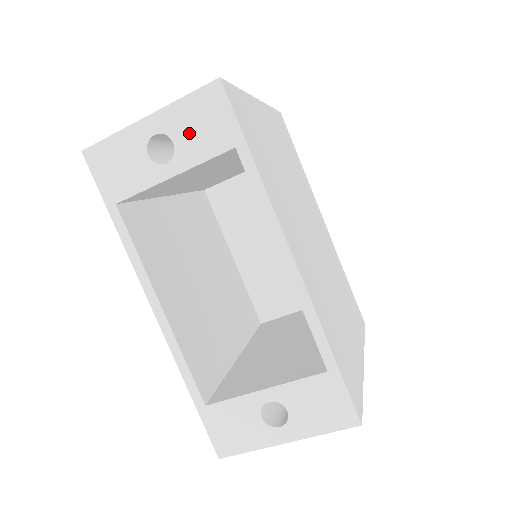
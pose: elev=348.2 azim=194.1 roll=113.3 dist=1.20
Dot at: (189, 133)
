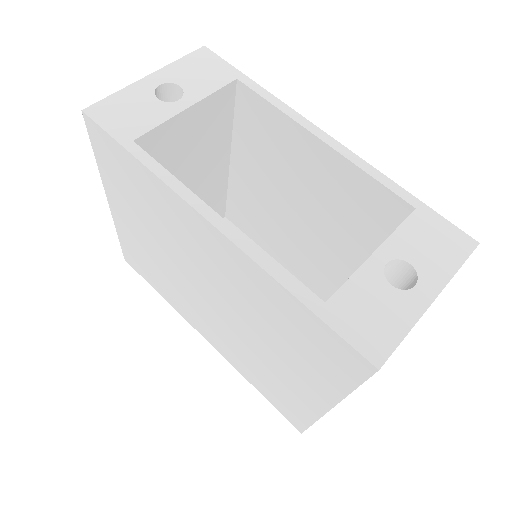
Dot at: (192, 78)
